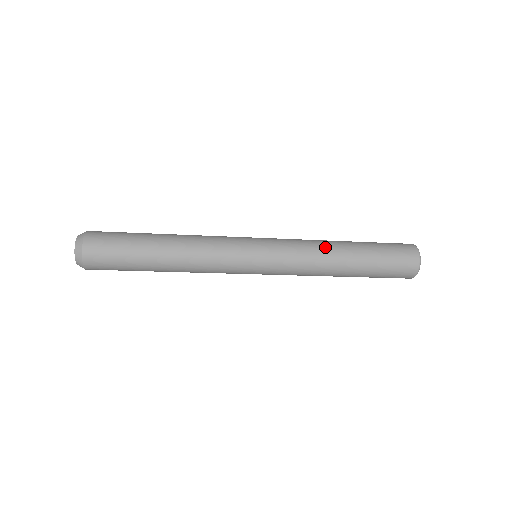
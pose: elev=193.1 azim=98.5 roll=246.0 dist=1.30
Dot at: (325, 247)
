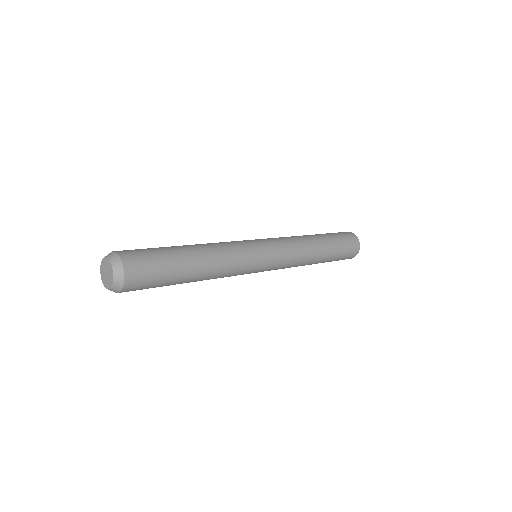
Dot at: (309, 254)
